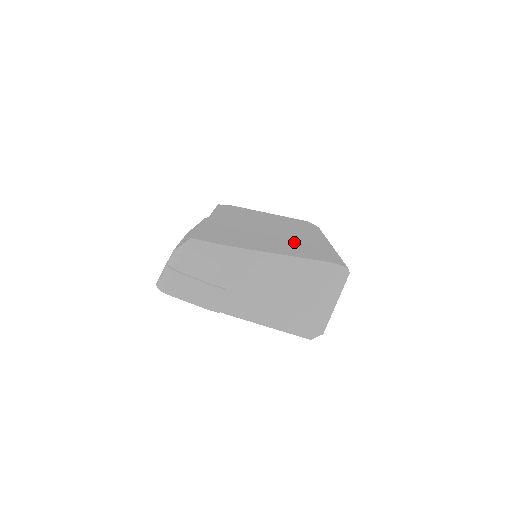
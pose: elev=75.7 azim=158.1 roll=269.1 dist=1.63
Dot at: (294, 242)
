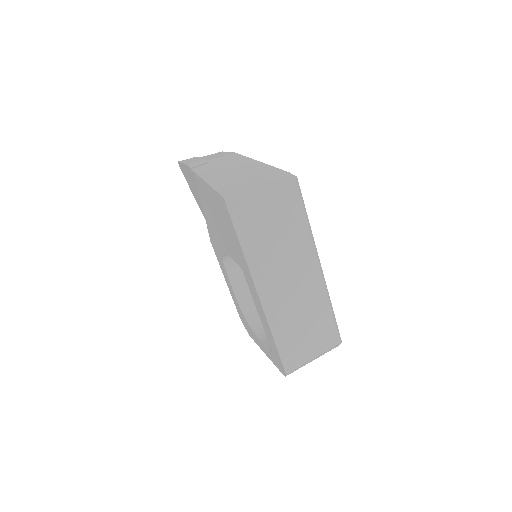
Dot at: occluded
